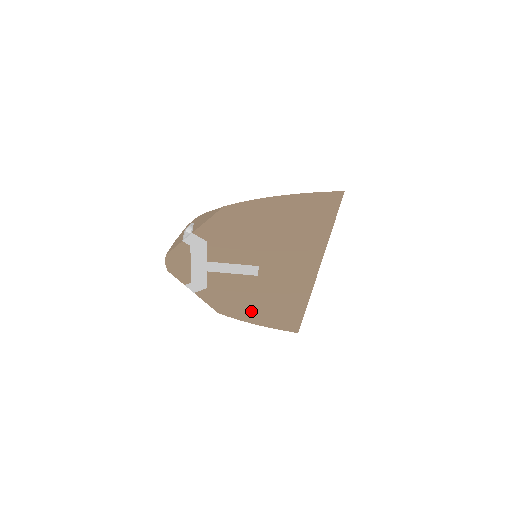
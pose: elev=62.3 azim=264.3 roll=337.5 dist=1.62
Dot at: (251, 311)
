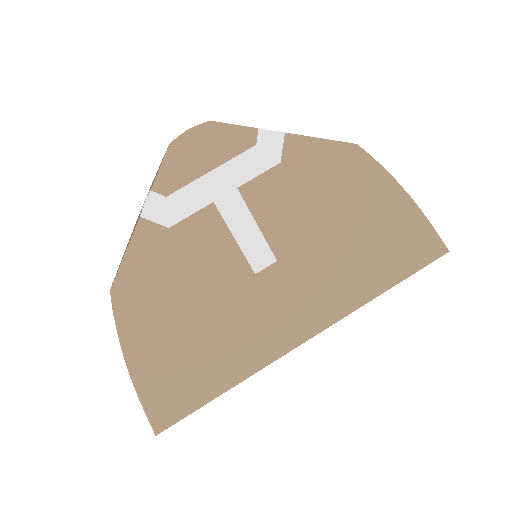
Dot at: (159, 330)
